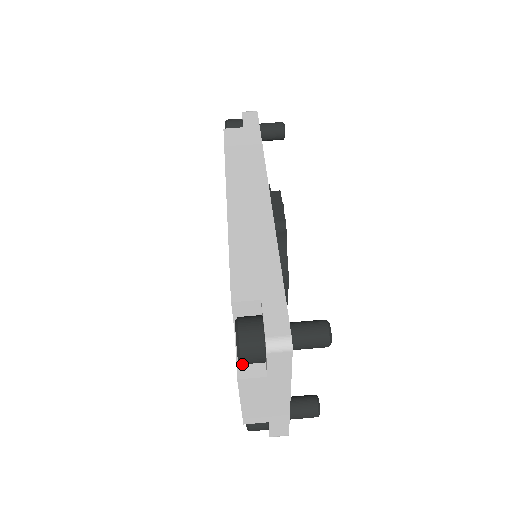
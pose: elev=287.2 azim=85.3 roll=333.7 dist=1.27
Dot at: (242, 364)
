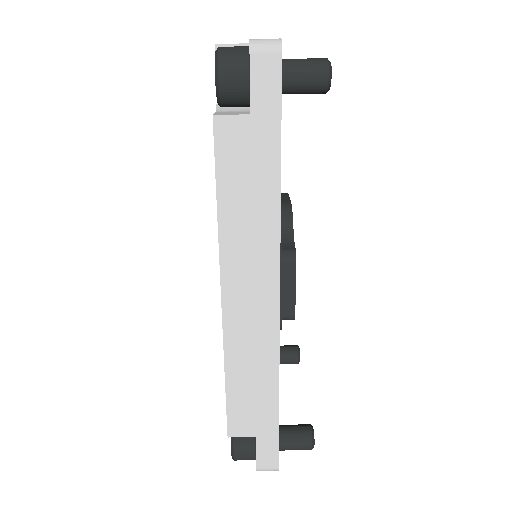
Dot at: occluded
